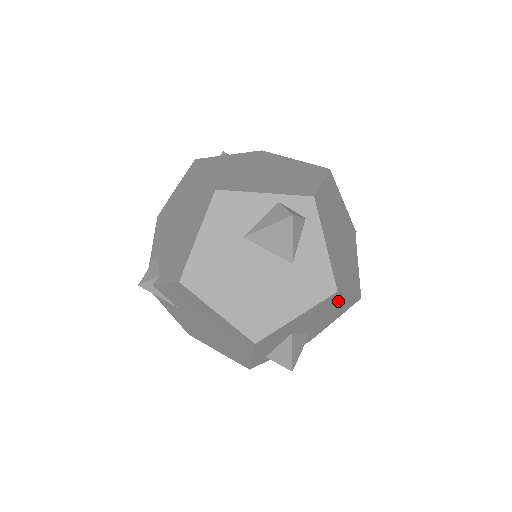
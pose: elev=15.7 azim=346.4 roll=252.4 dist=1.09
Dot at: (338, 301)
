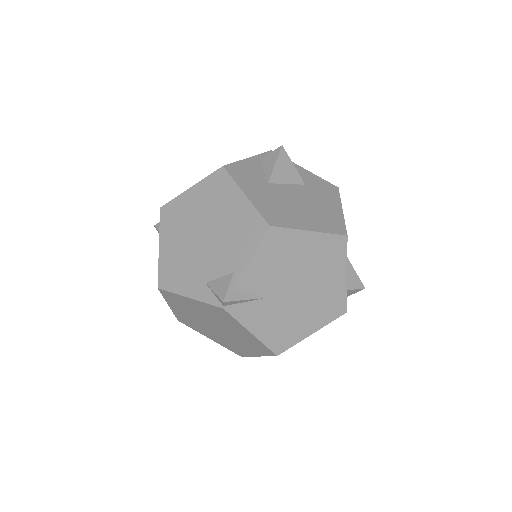
Dot at: occluded
